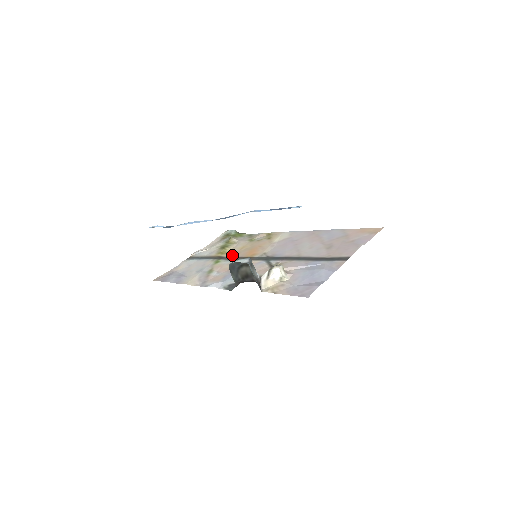
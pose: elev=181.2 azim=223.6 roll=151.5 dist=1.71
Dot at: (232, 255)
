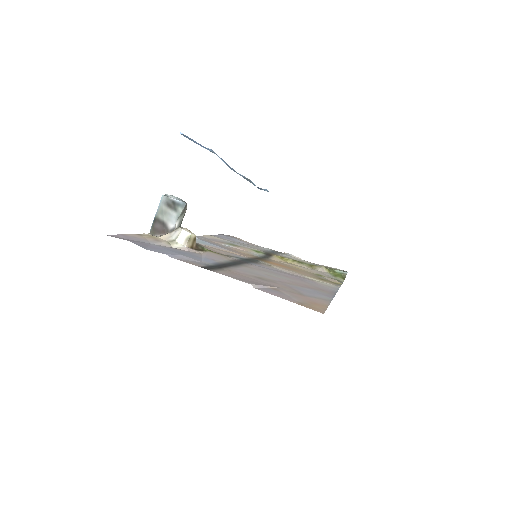
Dot at: (275, 260)
